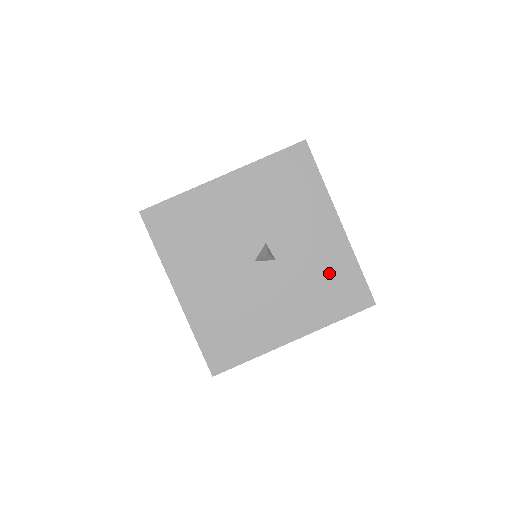
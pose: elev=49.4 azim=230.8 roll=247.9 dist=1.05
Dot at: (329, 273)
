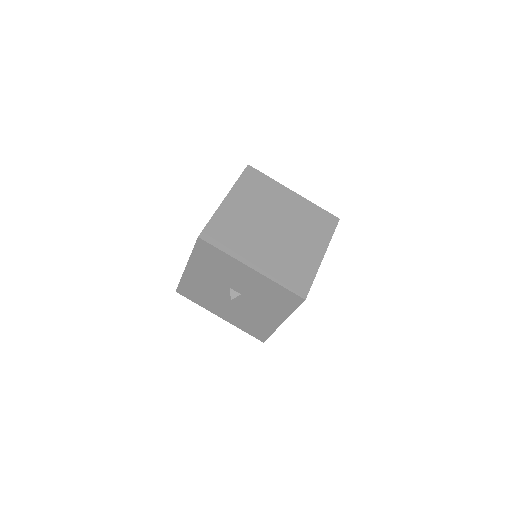
Dot at: (269, 292)
